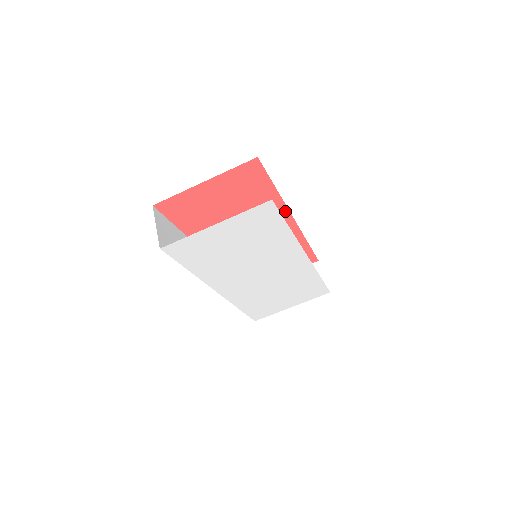
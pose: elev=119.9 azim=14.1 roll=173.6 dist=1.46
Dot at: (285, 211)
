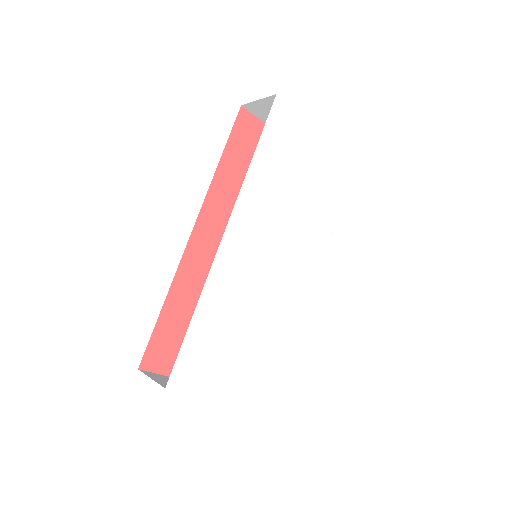
Dot at: occluded
